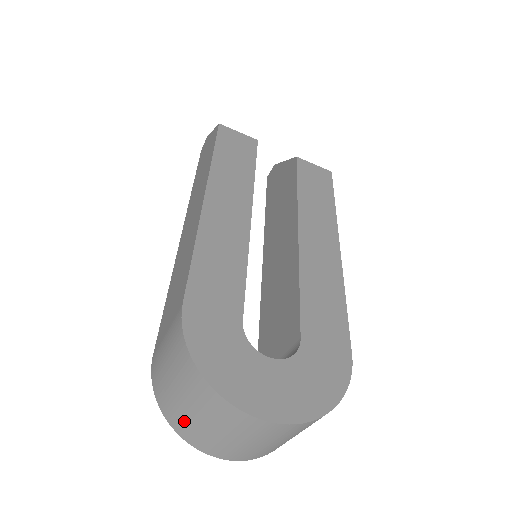
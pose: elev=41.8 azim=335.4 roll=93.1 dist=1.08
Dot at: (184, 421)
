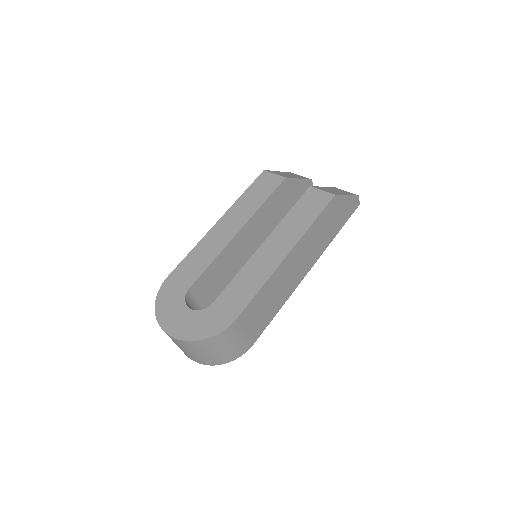
Dot at: occluded
